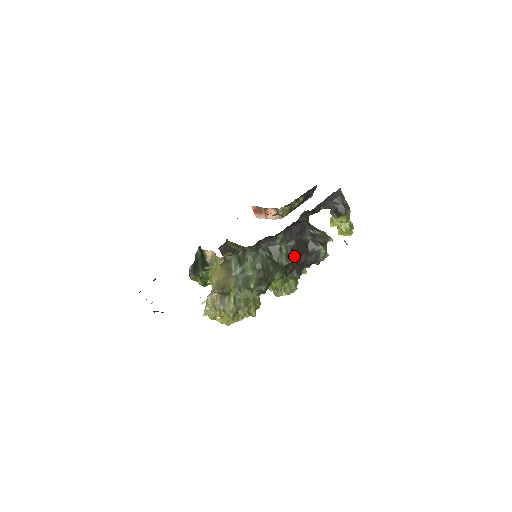
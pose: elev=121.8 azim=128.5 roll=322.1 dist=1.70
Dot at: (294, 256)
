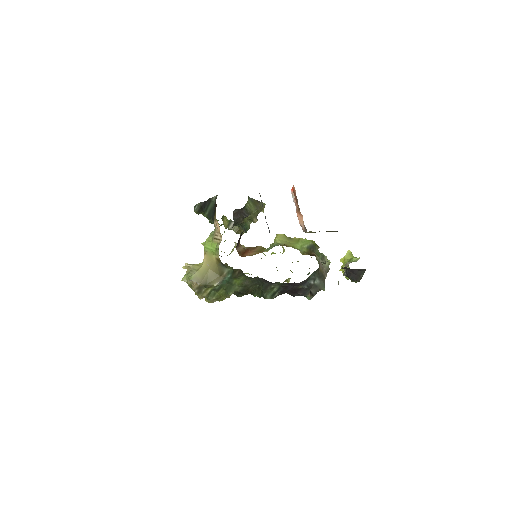
Dot at: occluded
